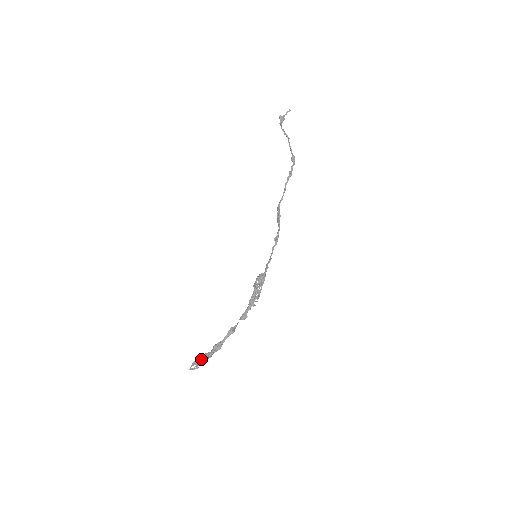
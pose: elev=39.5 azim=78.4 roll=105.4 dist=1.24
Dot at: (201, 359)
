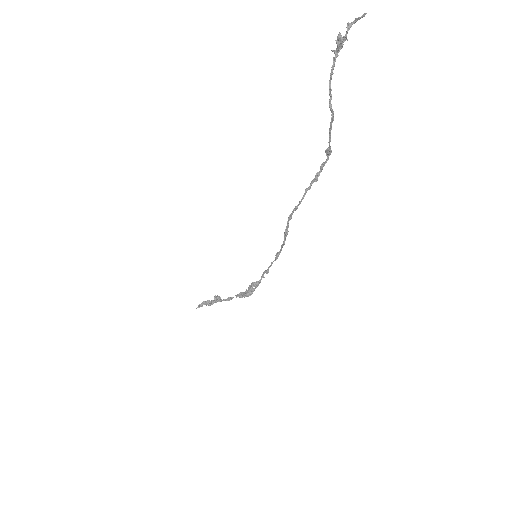
Dot at: (205, 304)
